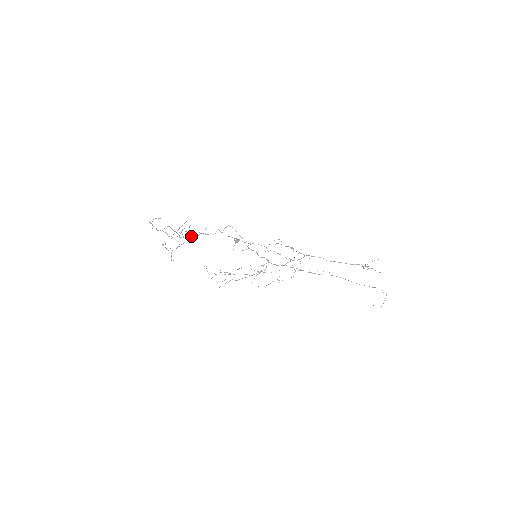
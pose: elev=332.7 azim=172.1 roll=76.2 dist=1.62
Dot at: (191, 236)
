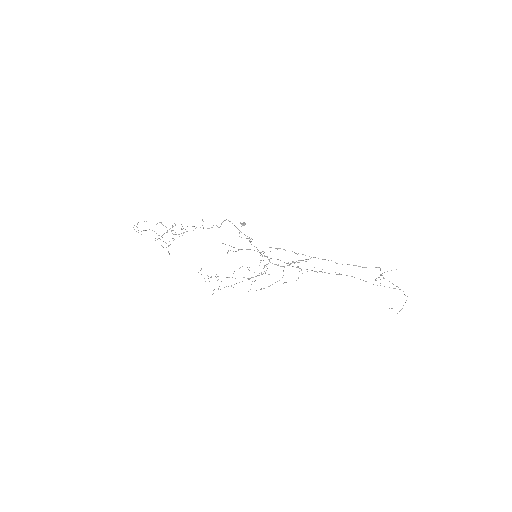
Dot at: occluded
